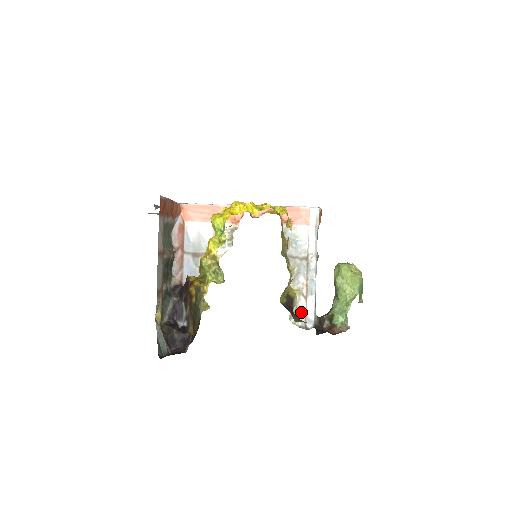
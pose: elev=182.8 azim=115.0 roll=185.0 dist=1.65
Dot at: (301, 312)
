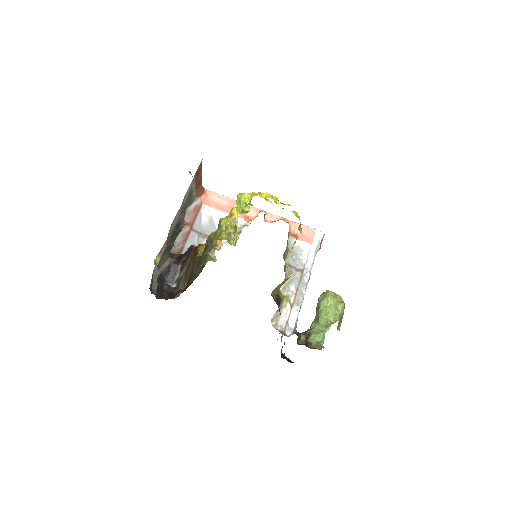
Dot at: (284, 318)
